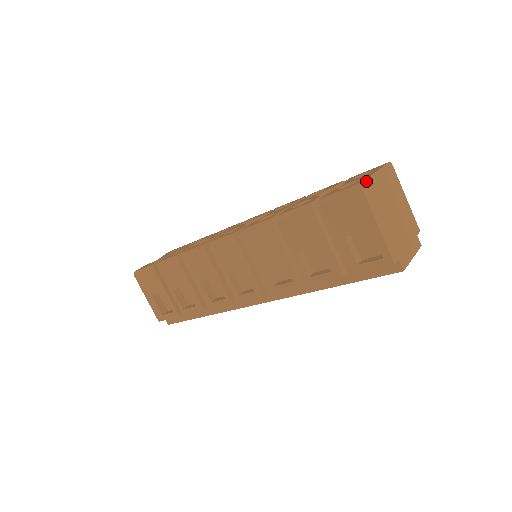
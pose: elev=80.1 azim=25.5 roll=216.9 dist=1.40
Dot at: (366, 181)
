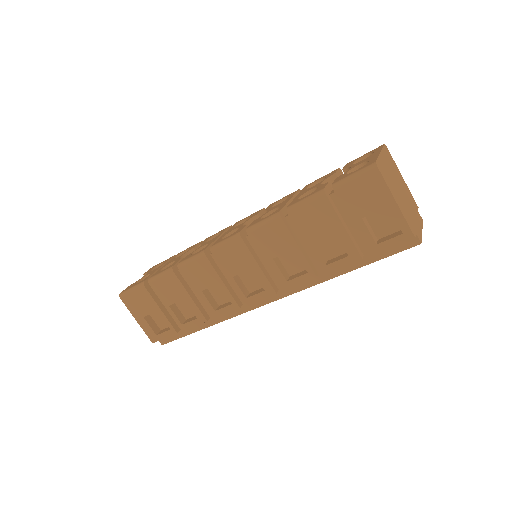
Dot at: (378, 161)
